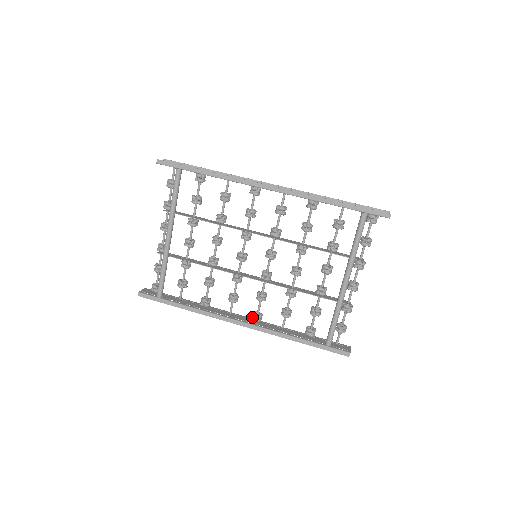
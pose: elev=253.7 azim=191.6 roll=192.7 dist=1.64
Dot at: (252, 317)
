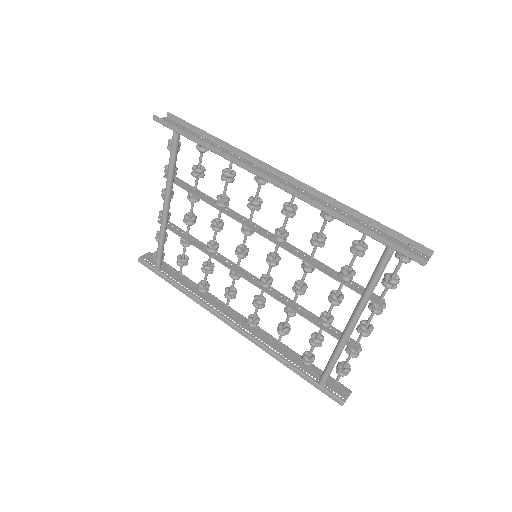
Dot at: occluded
